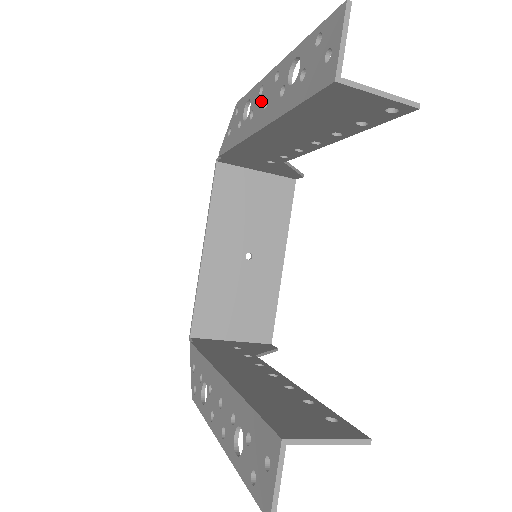
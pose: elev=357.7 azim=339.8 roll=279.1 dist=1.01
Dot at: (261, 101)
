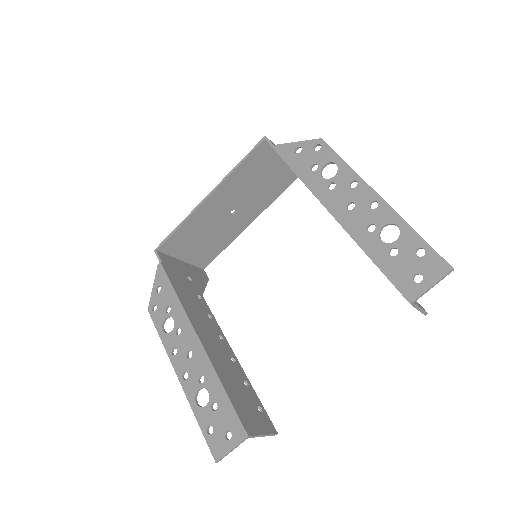
Dot at: (348, 195)
